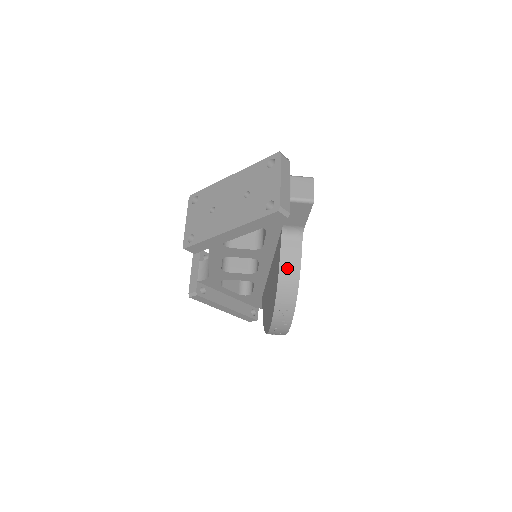
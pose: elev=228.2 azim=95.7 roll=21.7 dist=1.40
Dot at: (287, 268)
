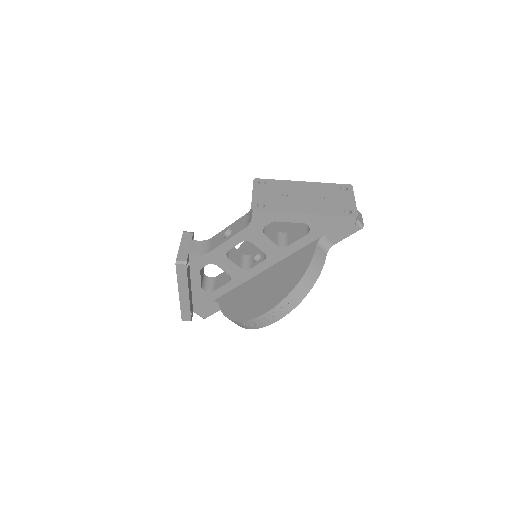
Dot at: (314, 267)
